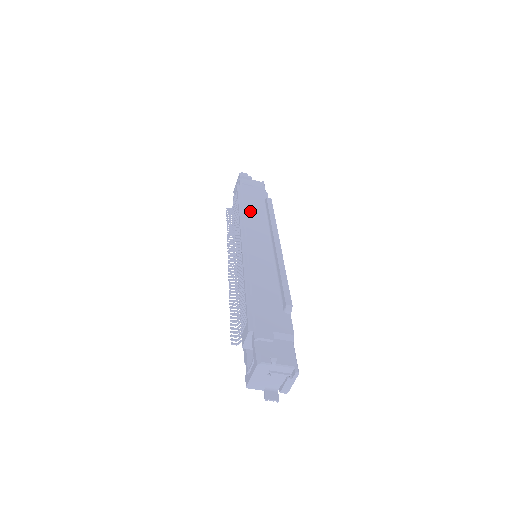
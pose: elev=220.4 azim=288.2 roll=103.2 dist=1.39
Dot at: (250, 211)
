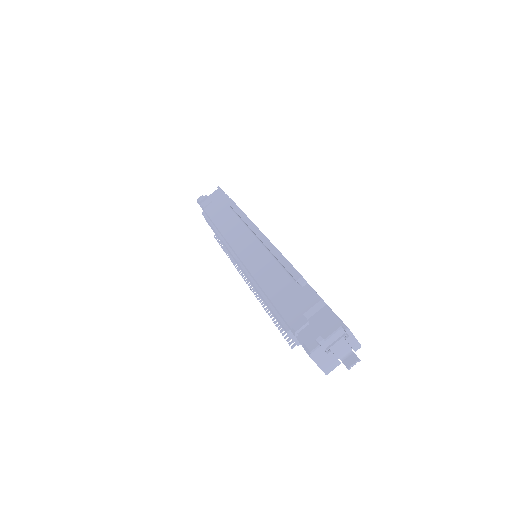
Dot at: (223, 226)
